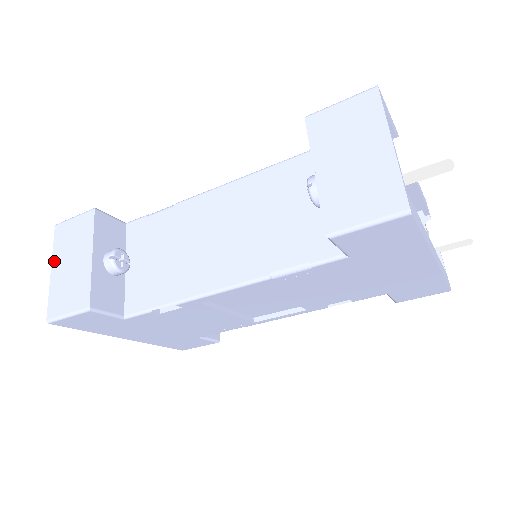
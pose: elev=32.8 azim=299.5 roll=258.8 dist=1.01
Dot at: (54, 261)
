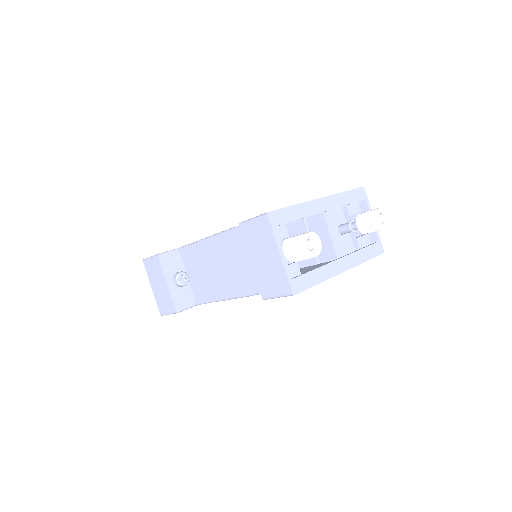
Dot at: (151, 283)
